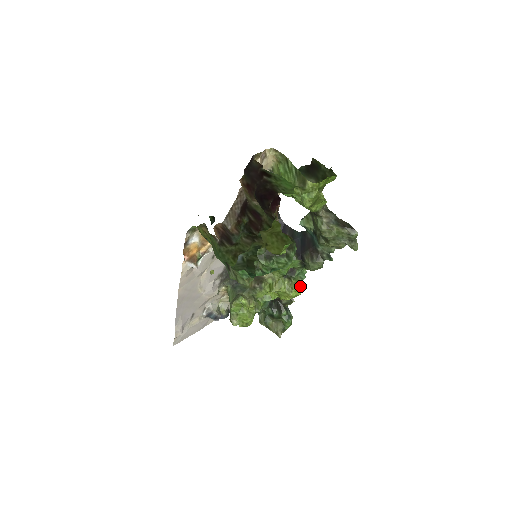
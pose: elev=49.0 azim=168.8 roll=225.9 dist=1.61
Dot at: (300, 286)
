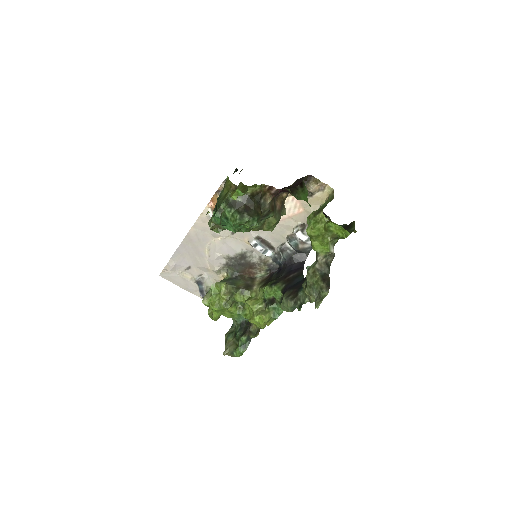
Dot at: (266, 317)
